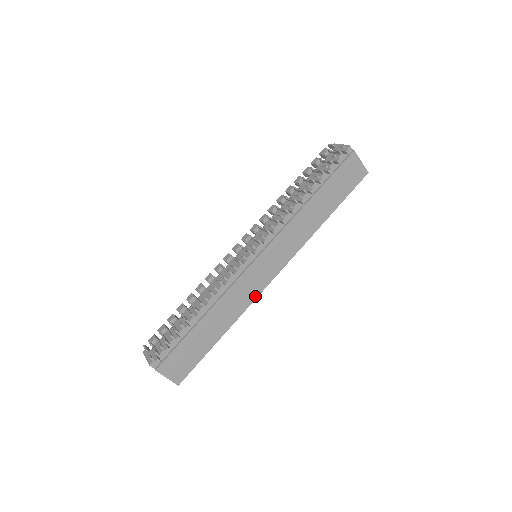
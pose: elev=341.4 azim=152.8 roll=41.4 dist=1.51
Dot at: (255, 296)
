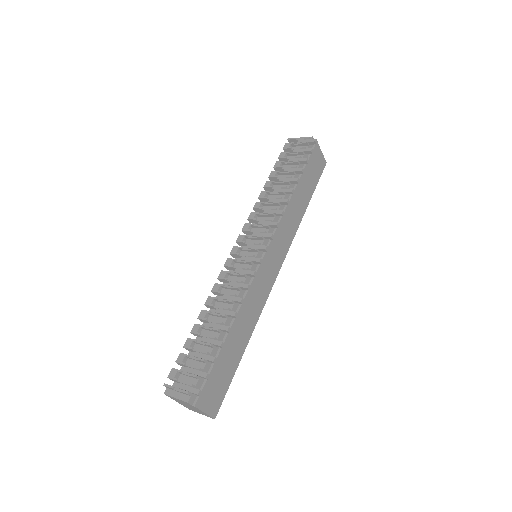
Dot at: (266, 298)
